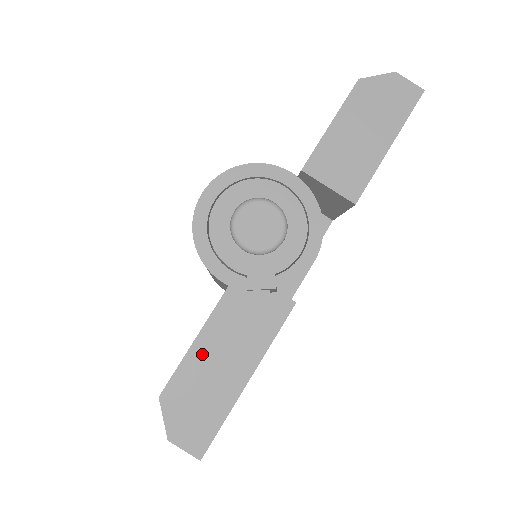
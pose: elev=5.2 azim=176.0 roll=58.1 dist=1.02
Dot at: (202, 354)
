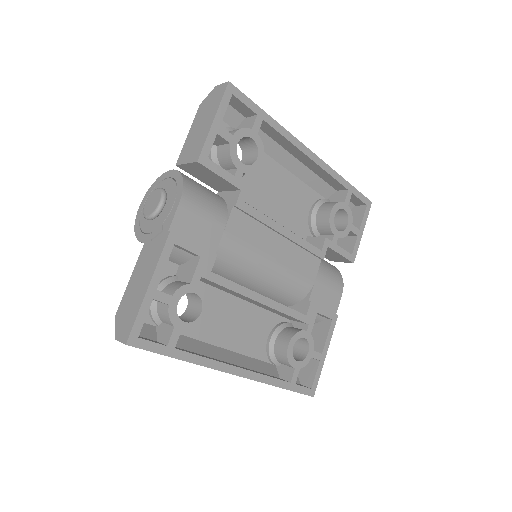
Dot at: (132, 284)
